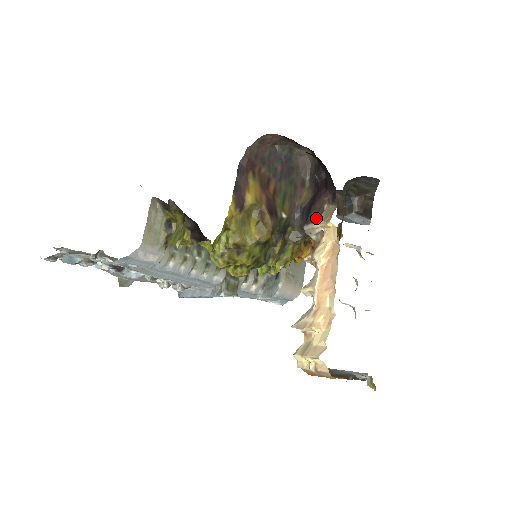
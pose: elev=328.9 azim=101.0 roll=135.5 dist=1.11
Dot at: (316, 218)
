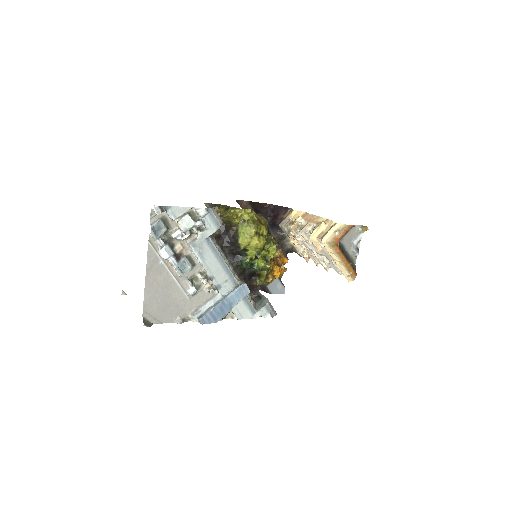
Dot at: (283, 219)
